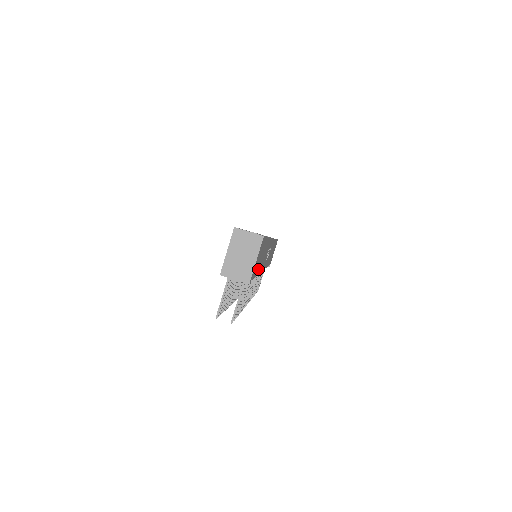
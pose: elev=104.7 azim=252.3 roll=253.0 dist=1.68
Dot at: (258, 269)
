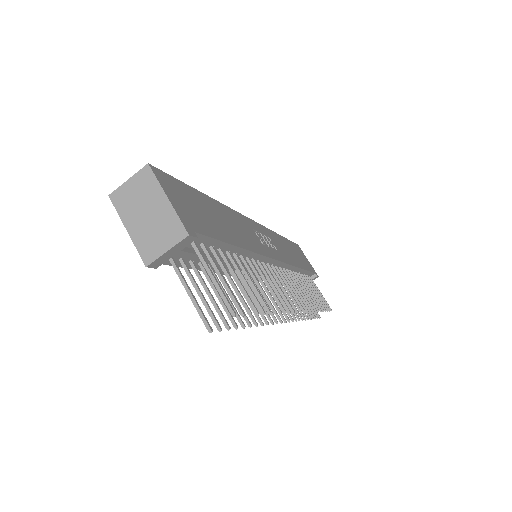
Dot at: (229, 237)
